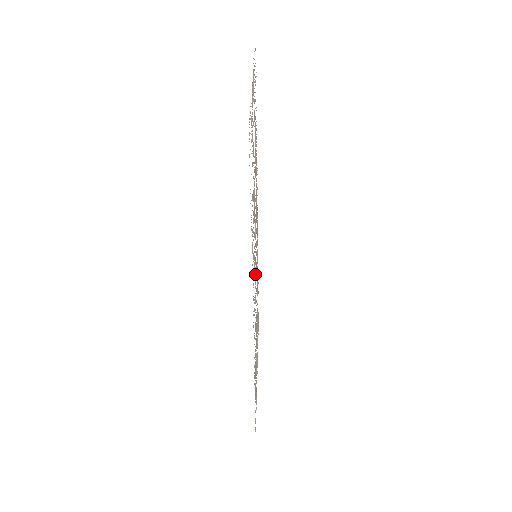
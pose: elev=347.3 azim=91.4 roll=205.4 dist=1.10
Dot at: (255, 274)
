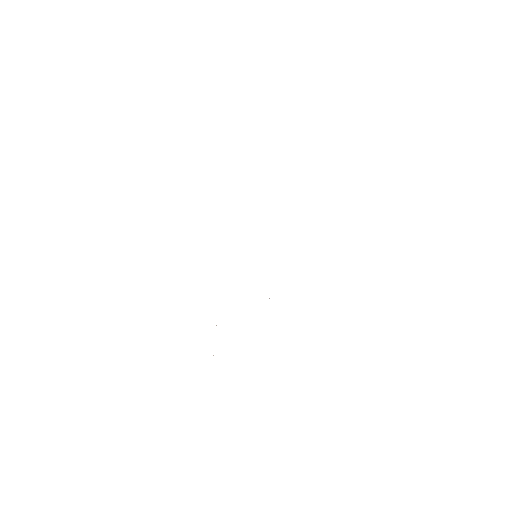
Dot at: occluded
